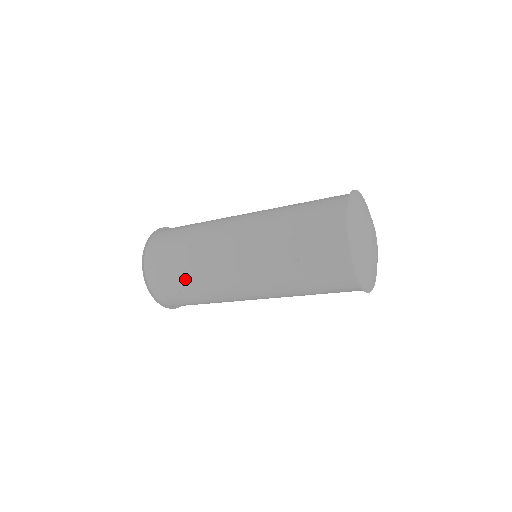
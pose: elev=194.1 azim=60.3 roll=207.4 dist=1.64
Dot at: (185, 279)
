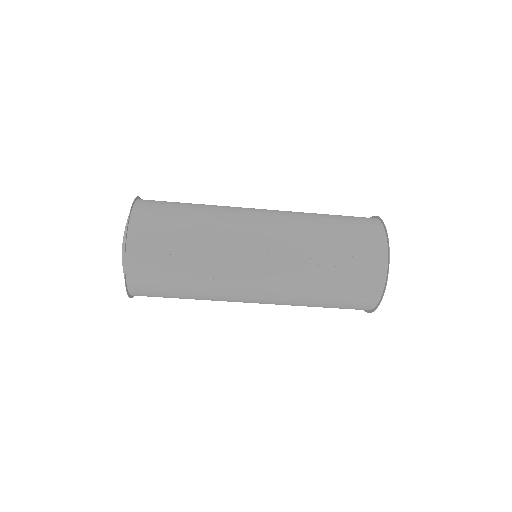
Dot at: (187, 261)
